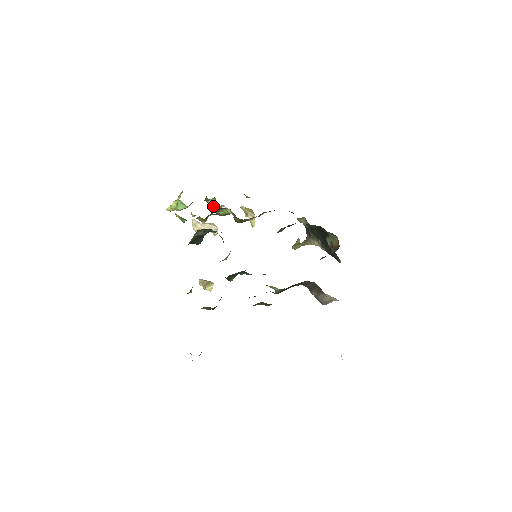
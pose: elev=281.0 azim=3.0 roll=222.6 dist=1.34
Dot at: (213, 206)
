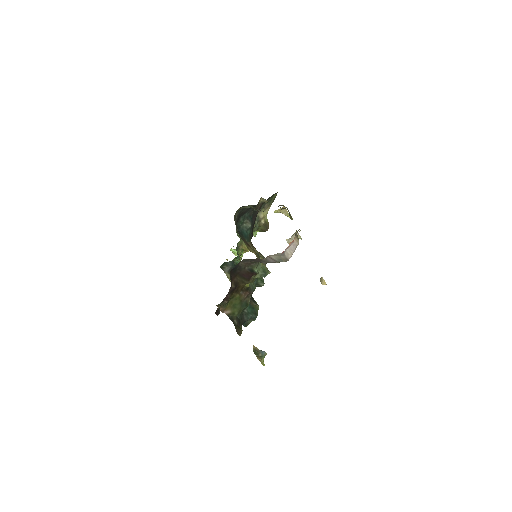
Dot at: occluded
